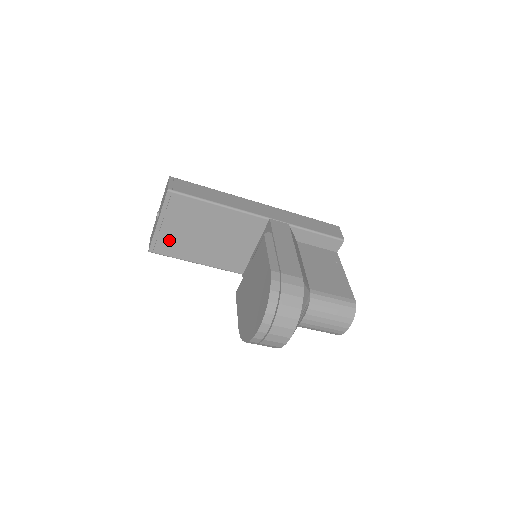
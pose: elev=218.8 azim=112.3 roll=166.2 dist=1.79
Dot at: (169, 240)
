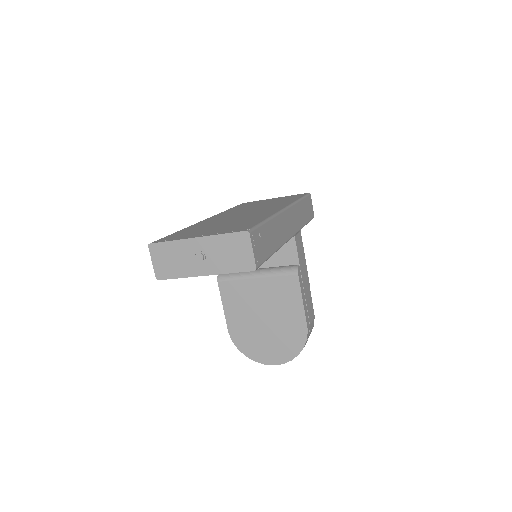
Dot at: occluded
